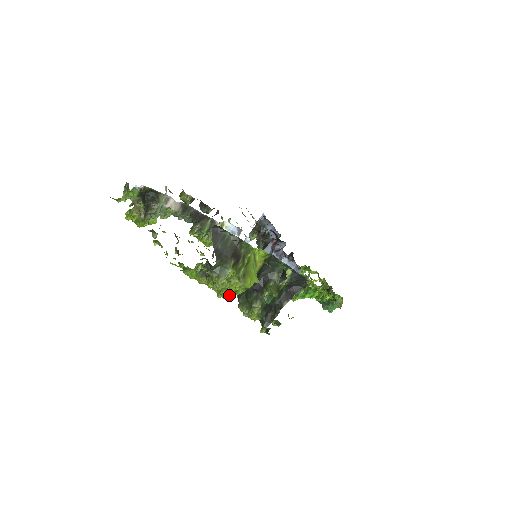
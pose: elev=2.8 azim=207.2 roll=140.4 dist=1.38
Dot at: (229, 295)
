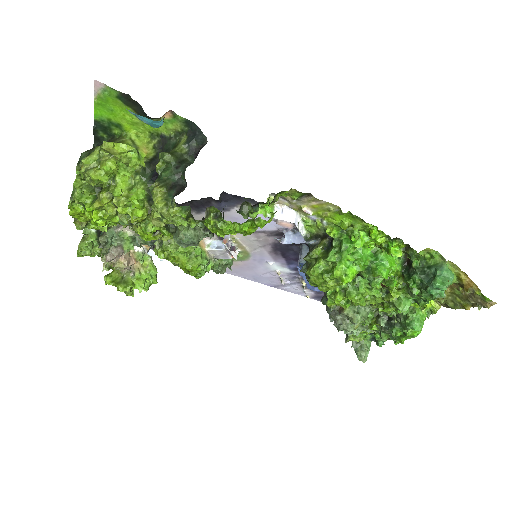
Dot at: (120, 193)
